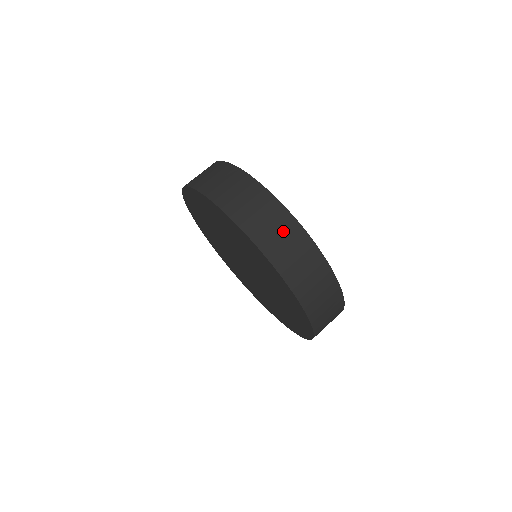
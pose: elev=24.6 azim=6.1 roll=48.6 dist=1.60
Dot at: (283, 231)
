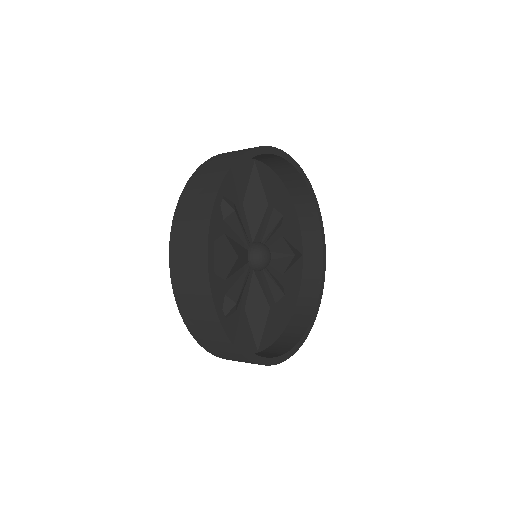
Dot at: (200, 305)
